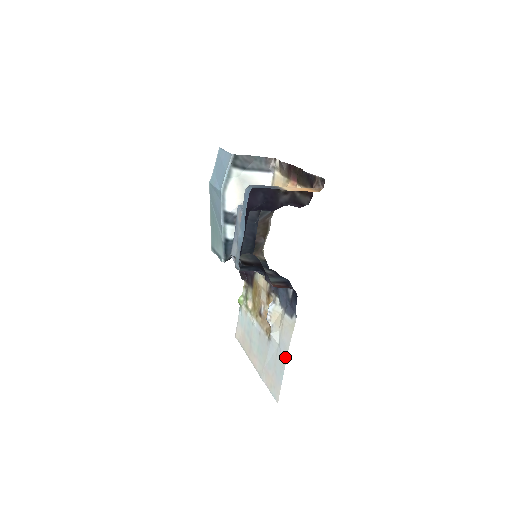
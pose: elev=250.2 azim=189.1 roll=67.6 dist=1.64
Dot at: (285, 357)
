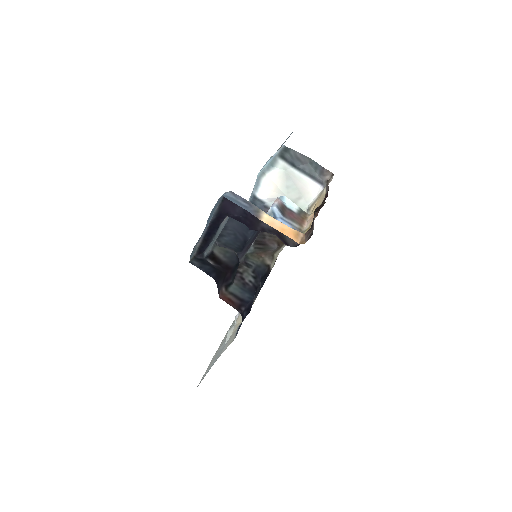
Dot at: (216, 360)
